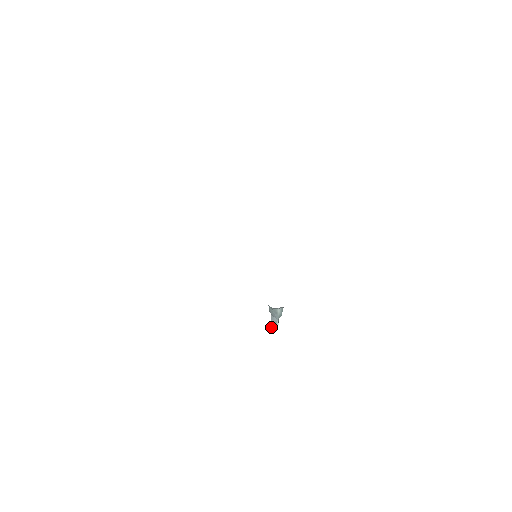
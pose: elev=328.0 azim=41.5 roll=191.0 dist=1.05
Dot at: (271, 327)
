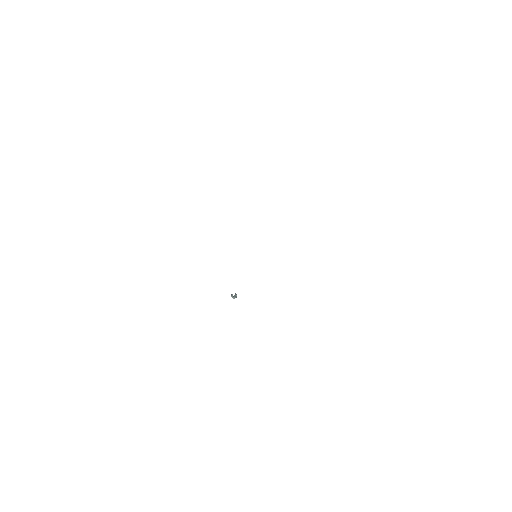
Dot at: (232, 296)
